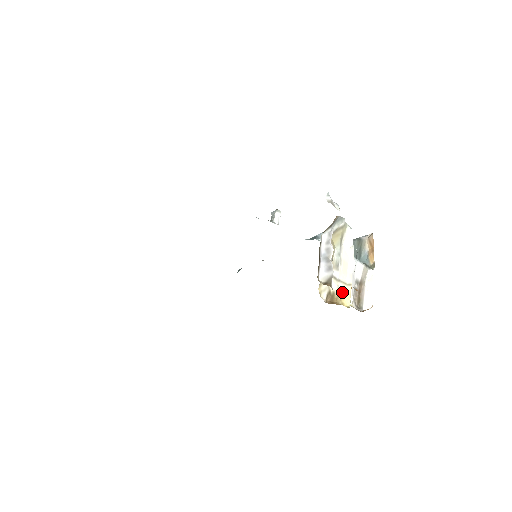
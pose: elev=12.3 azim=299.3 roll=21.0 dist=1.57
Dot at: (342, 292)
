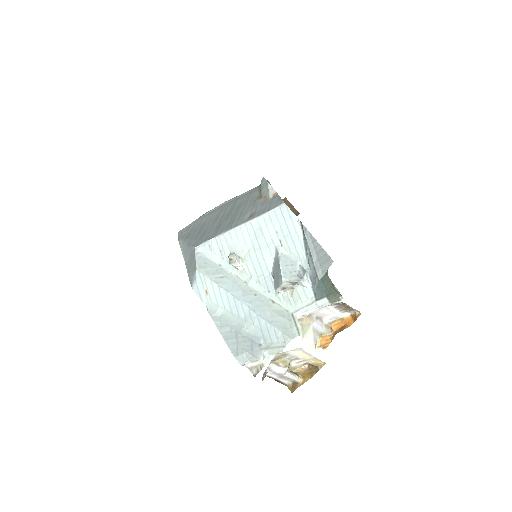
Dot at: (313, 361)
